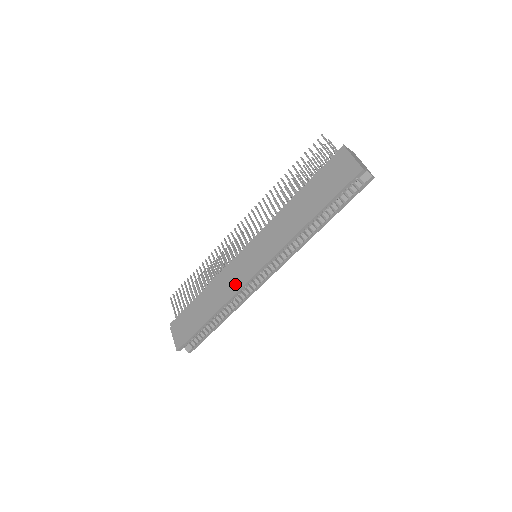
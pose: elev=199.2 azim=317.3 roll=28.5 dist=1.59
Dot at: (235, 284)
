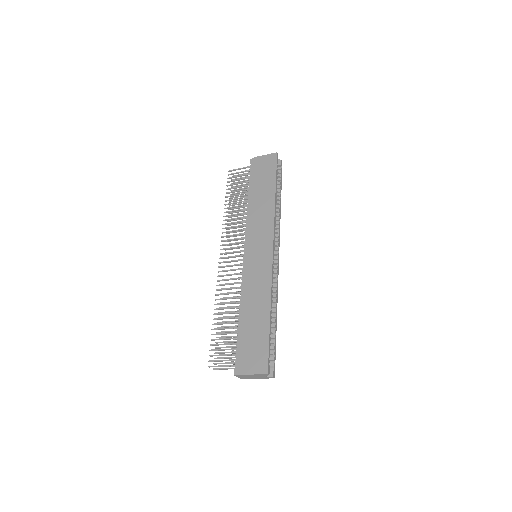
Dot at: (264, 275)
